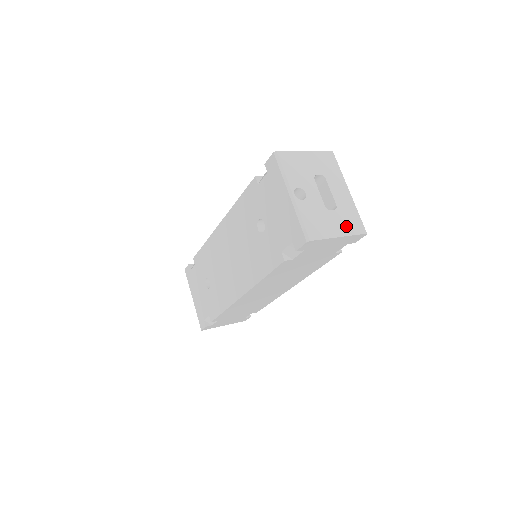
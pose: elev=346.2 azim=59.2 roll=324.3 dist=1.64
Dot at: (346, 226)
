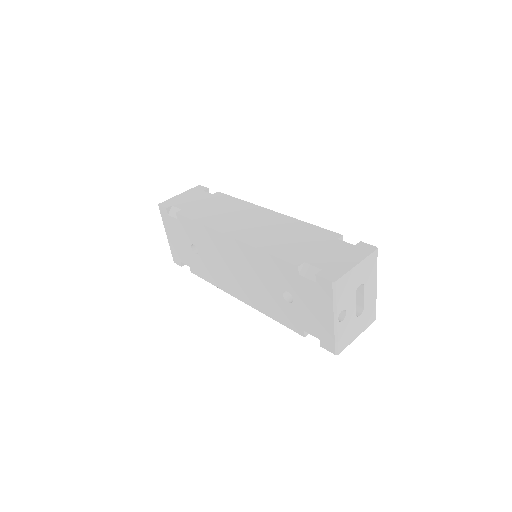
Dot at: (365, 323)
